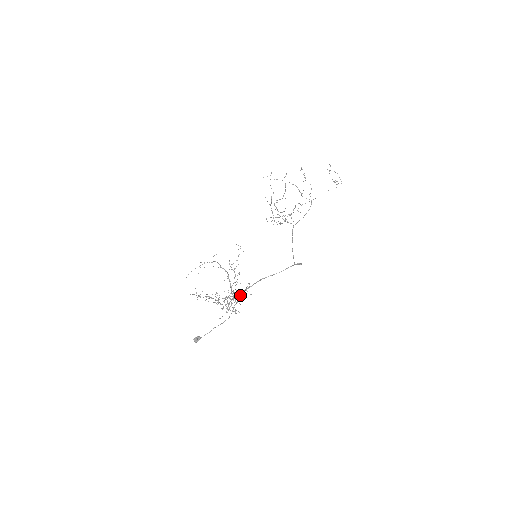
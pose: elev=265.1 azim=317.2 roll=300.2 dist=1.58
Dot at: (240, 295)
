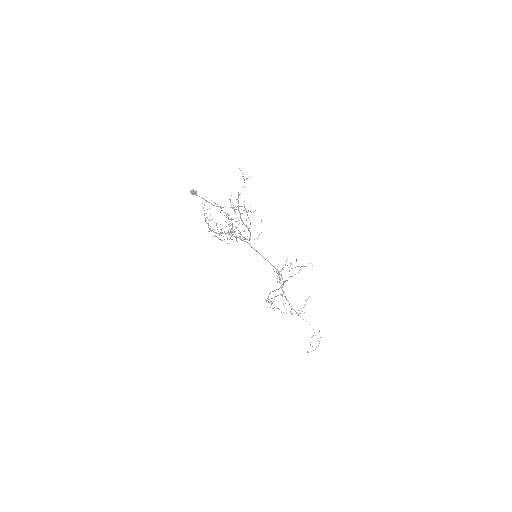
Dot at: (244, 224)
